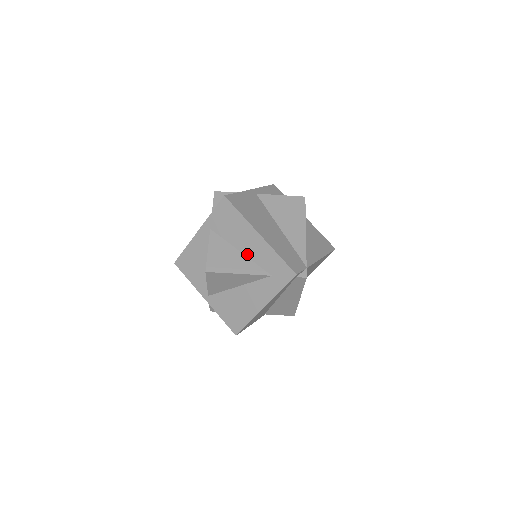
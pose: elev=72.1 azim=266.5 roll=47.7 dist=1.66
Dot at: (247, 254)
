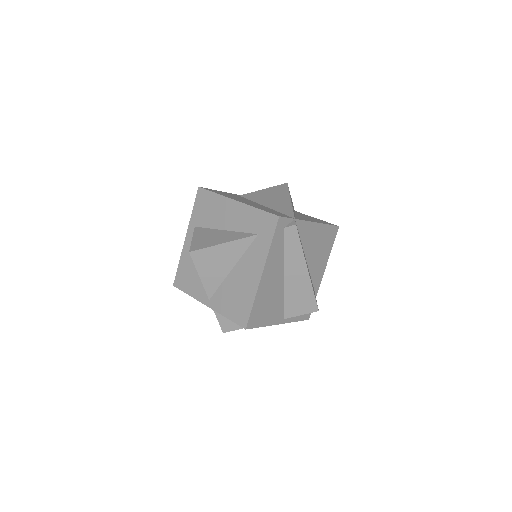
Dot at: (231, 228)
